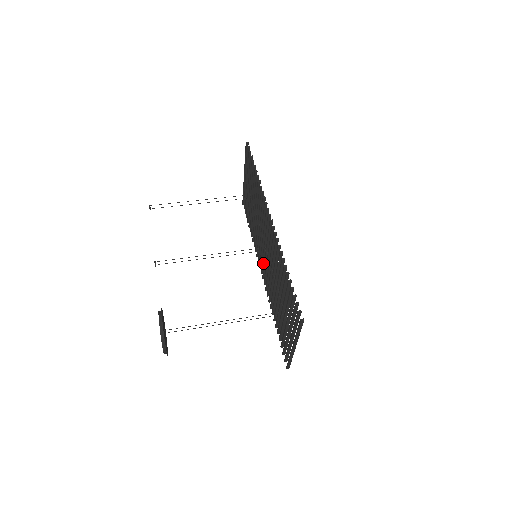
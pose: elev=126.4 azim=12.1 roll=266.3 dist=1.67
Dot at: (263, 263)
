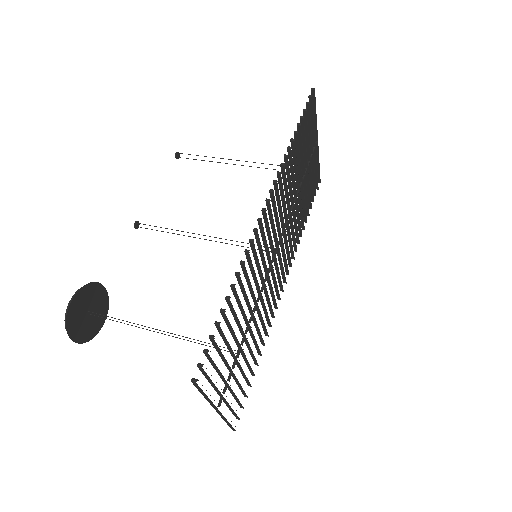
Dot at: (282, 269)
